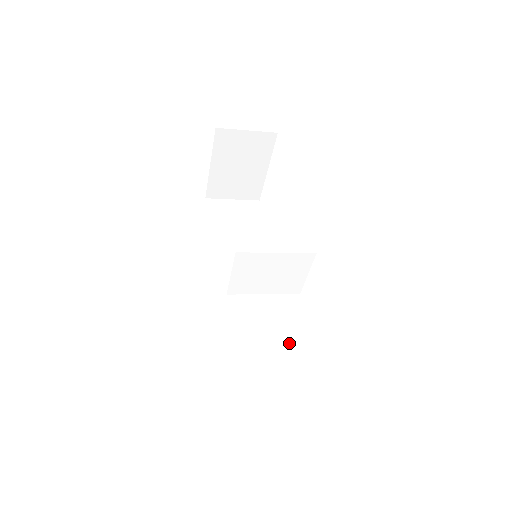
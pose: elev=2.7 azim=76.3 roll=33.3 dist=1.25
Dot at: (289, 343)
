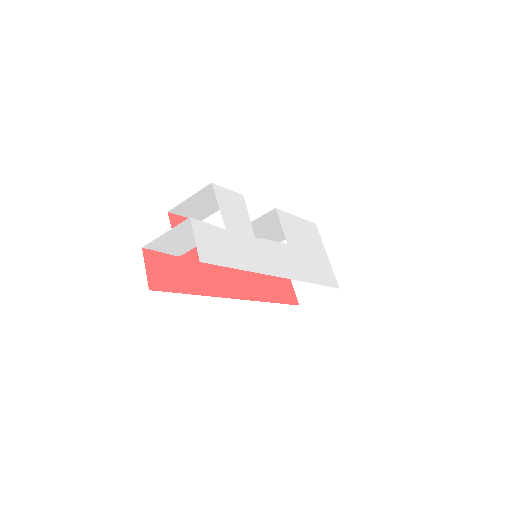
Dot at: occluded
